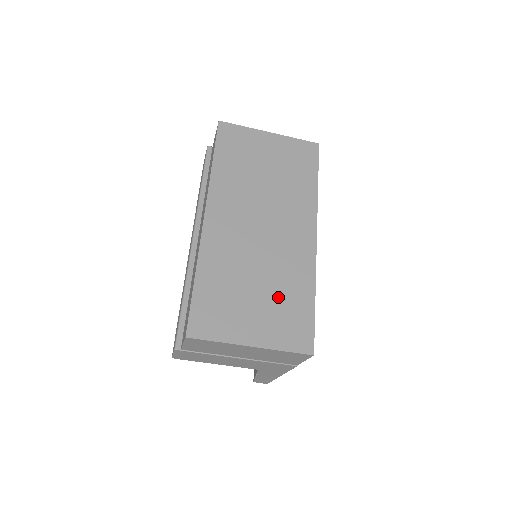
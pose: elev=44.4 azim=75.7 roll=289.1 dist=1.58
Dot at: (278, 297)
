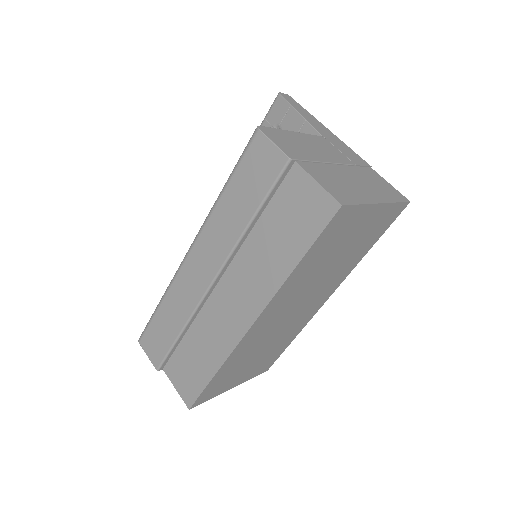
Dot at: (269, 353)
